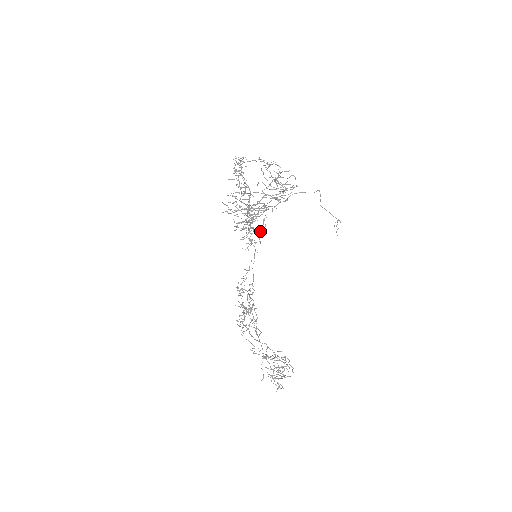
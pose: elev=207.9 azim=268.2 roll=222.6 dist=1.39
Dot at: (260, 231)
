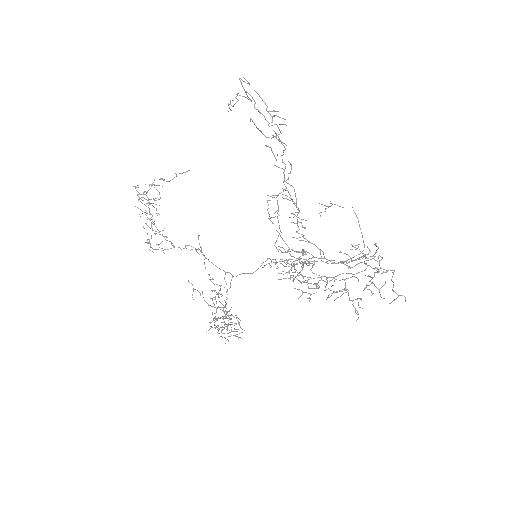
Dot at: occluded
